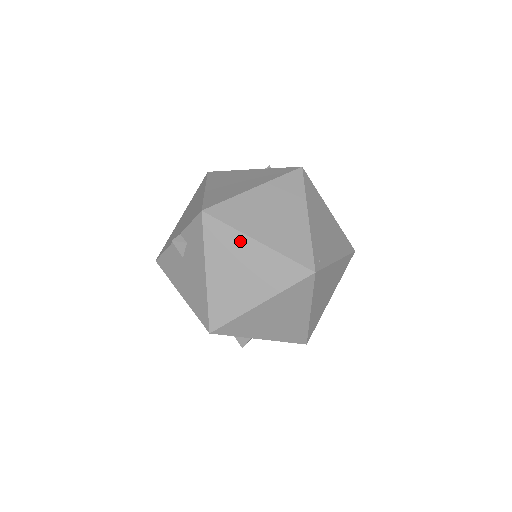
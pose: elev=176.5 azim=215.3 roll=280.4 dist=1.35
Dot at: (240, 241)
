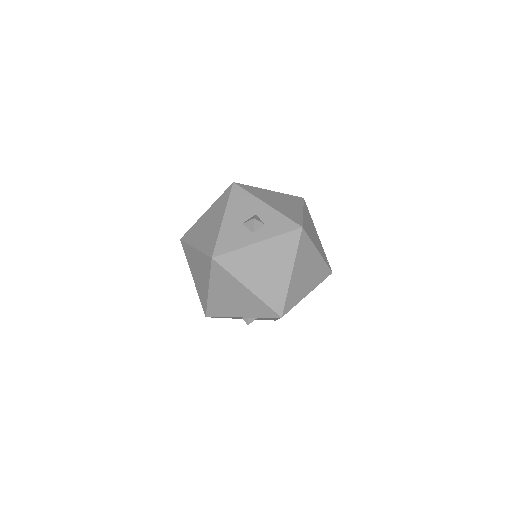
Dot at: occluded
